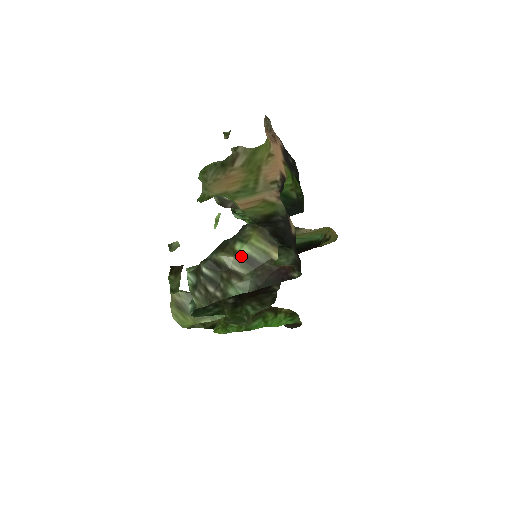
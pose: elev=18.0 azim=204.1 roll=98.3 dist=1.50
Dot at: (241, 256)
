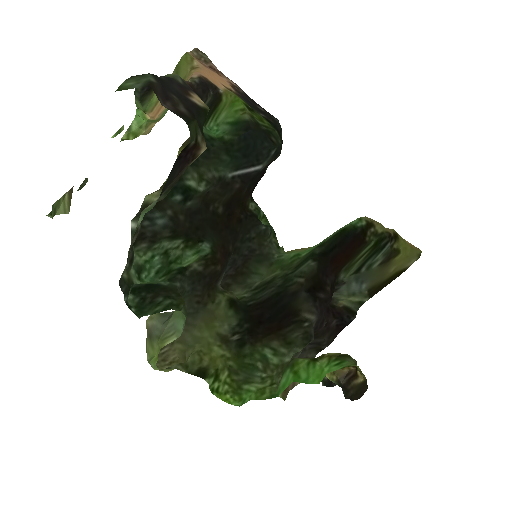
Dot at: occluded
